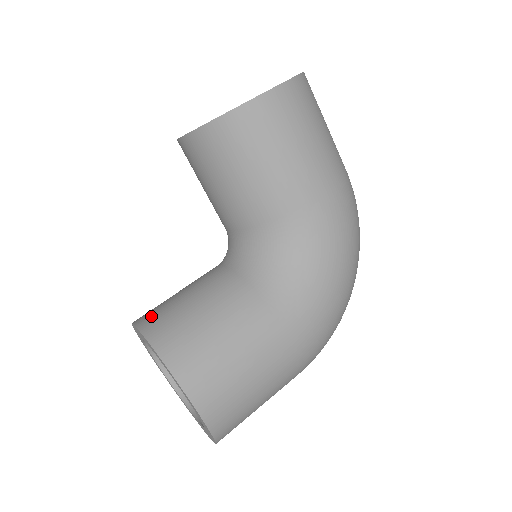
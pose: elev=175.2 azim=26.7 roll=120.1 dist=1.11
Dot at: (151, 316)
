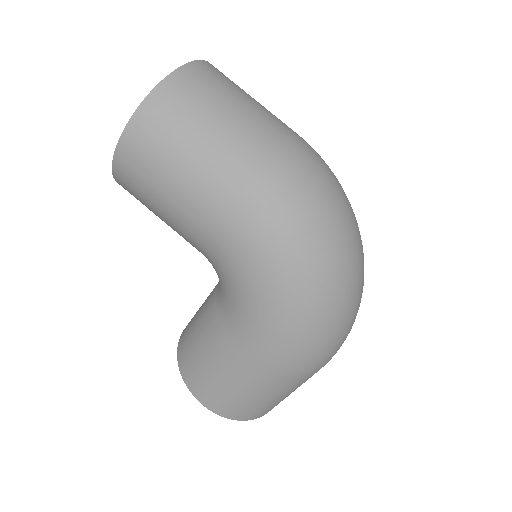
Dot at: occluded
